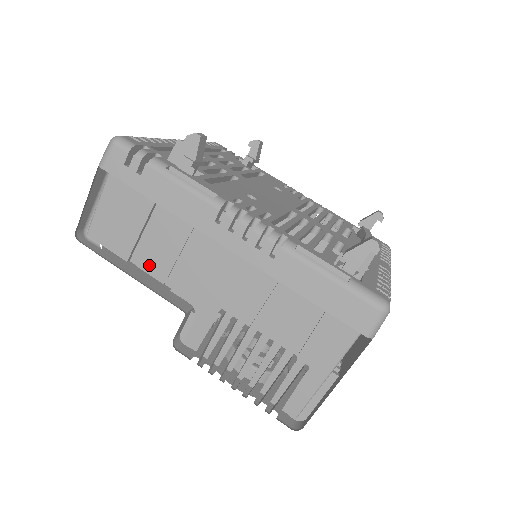
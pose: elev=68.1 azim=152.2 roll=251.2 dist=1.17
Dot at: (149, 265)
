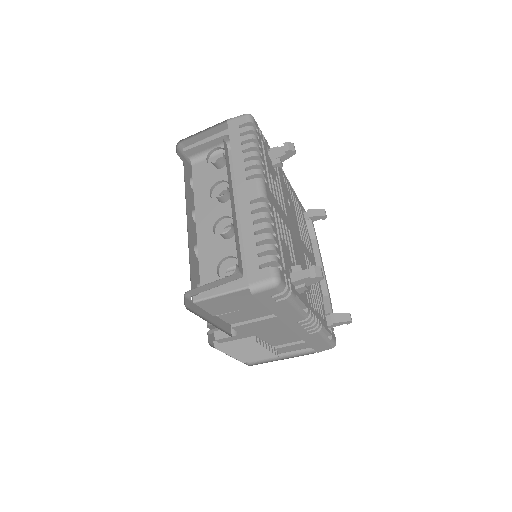
Dot at: (227, 317)
